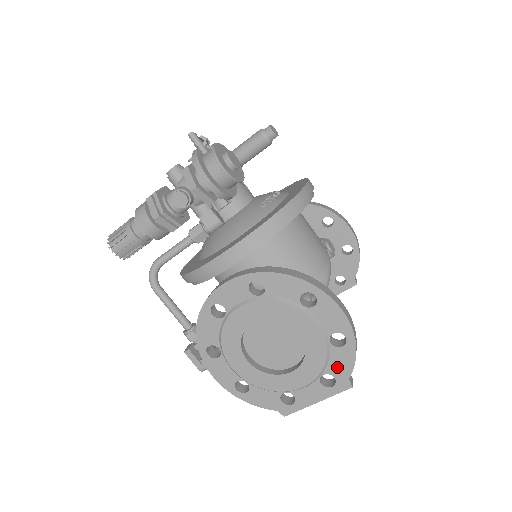
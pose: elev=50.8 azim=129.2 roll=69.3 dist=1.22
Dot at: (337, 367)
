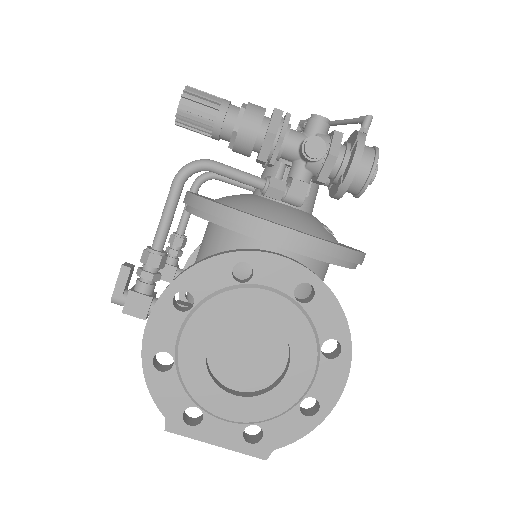
Dot at: (278, 429)
